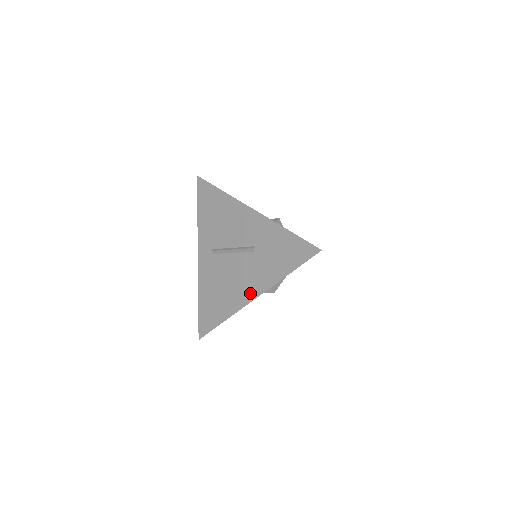
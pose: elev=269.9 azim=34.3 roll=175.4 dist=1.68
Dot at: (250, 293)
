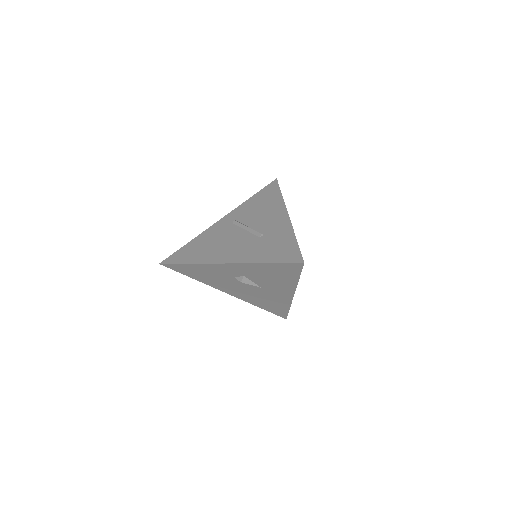
Dot at: (227, 258)
